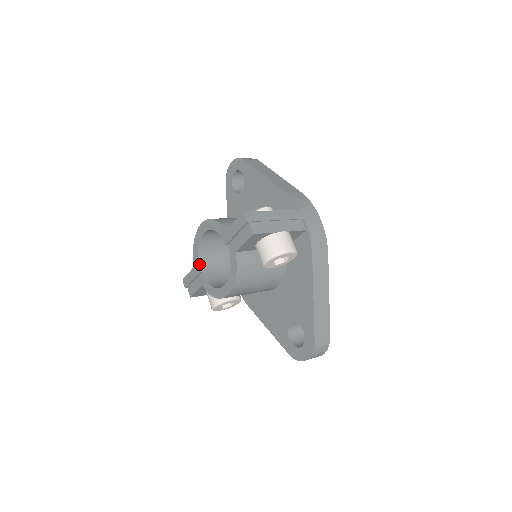
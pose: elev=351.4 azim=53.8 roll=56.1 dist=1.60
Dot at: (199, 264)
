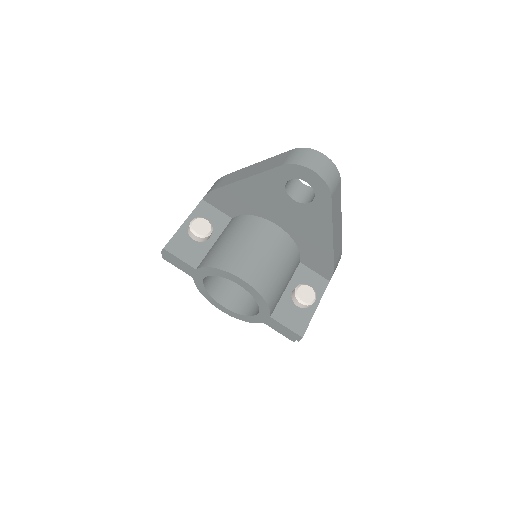
Dot at: (206, 276)
